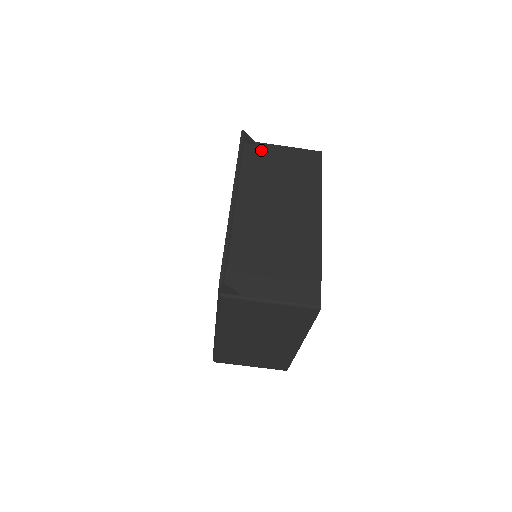
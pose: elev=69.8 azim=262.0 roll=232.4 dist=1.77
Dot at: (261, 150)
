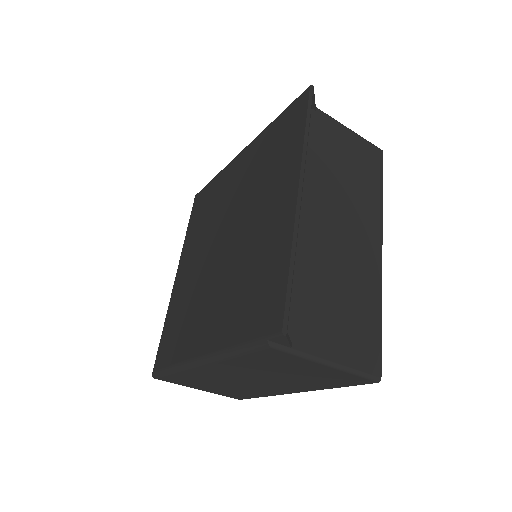
Dot at: (321, 121)
